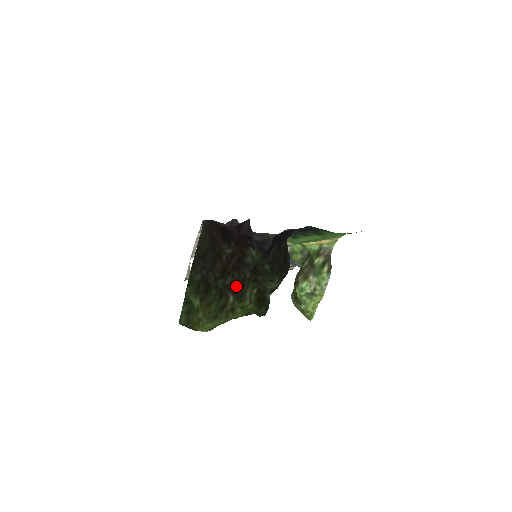
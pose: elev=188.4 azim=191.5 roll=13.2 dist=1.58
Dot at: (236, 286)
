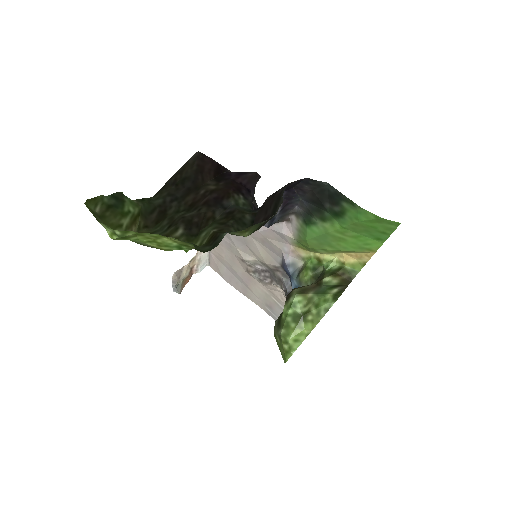
Dot at: (195, 222)
